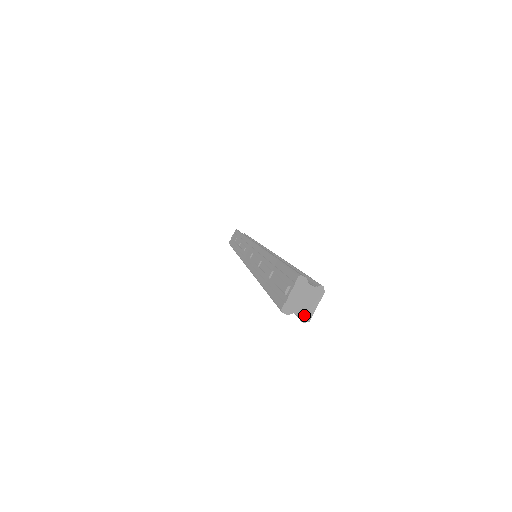
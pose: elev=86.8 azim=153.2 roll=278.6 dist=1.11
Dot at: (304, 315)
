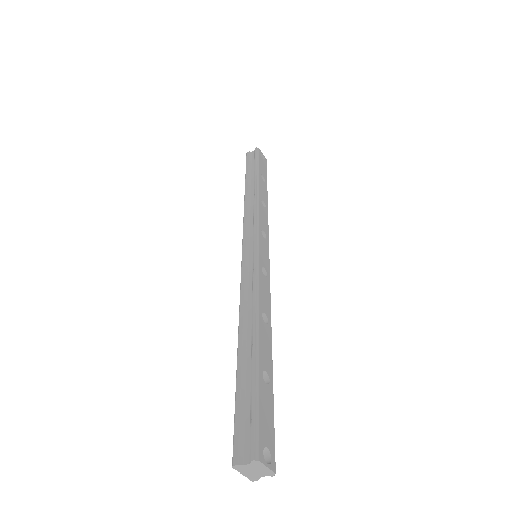
Dot at: (267, 474)
